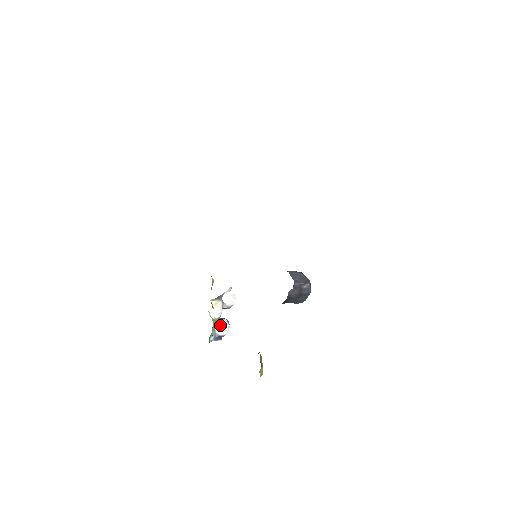
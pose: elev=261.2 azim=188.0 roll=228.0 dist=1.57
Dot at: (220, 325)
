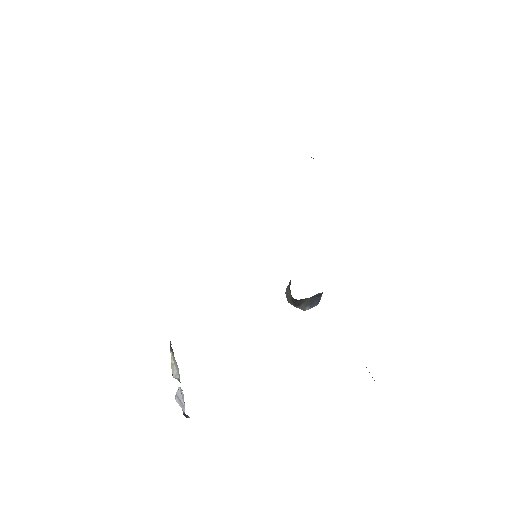
Dot at: (177, 396)
